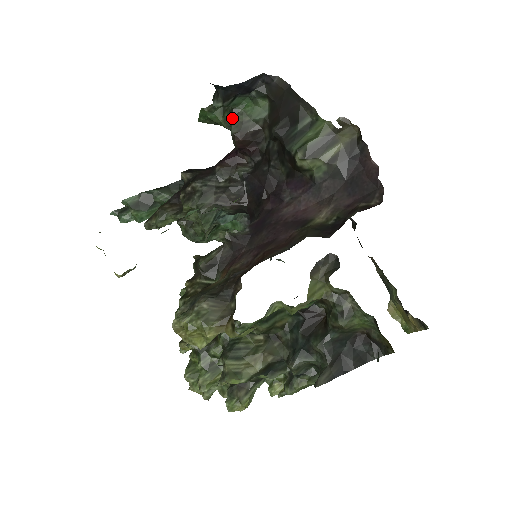
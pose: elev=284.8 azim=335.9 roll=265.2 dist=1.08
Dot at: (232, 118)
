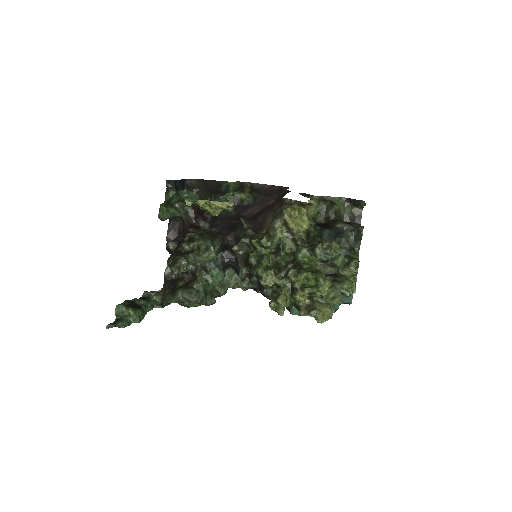
Dot at: (182, 202)
